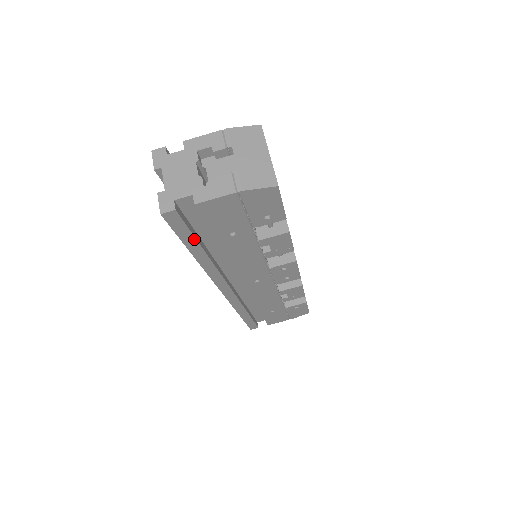
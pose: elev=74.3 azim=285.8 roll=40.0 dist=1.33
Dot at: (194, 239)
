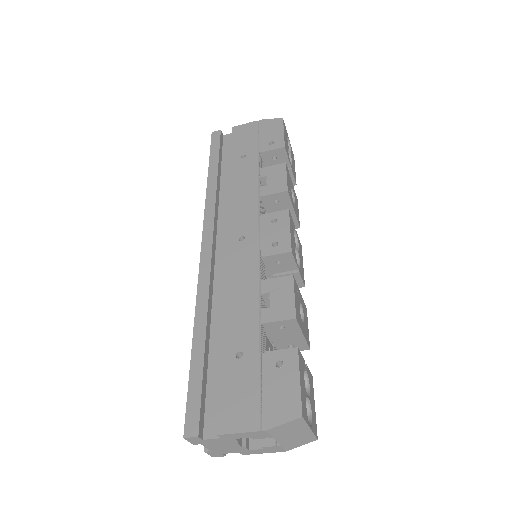
Dot at: occluded
